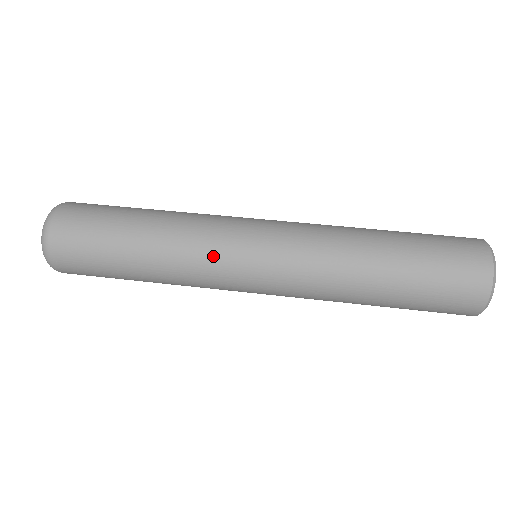
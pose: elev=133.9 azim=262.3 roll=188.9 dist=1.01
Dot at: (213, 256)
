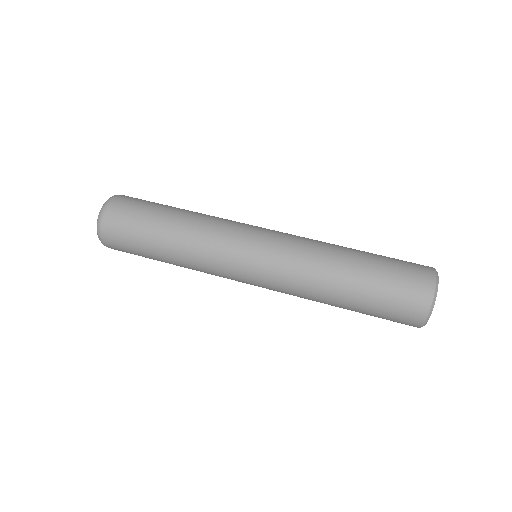
Dot at: (224, 240)
